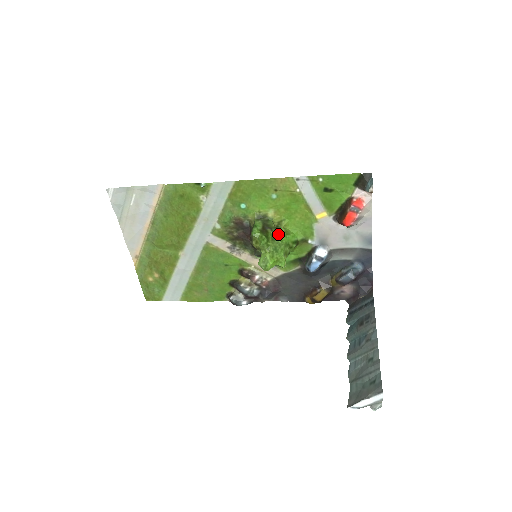
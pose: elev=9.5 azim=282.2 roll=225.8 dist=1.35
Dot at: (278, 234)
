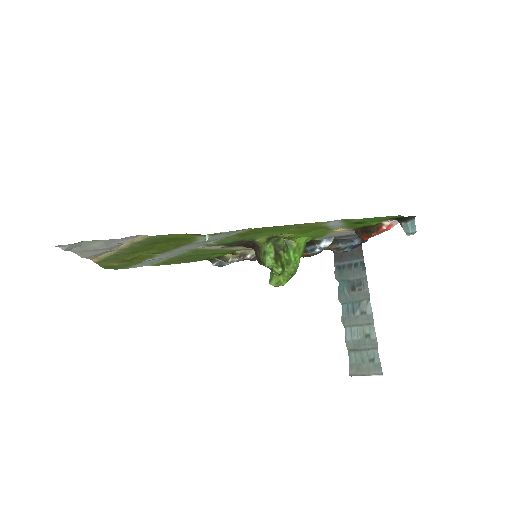
Dot at: (291, 254)
